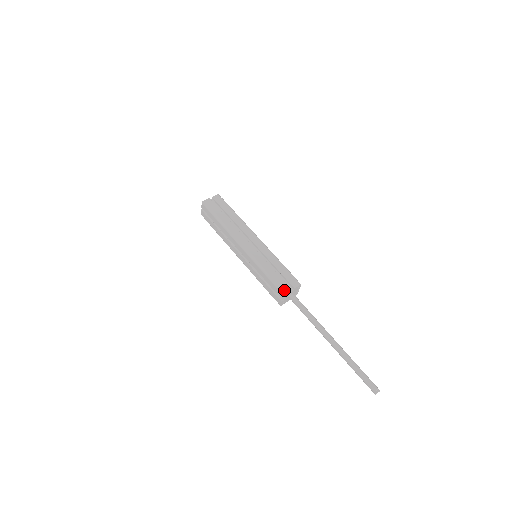
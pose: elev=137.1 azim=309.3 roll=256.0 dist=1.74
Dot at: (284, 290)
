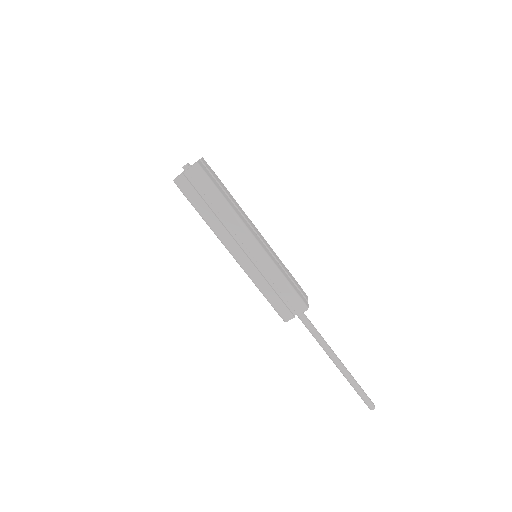
Dot at: (306, 303)
